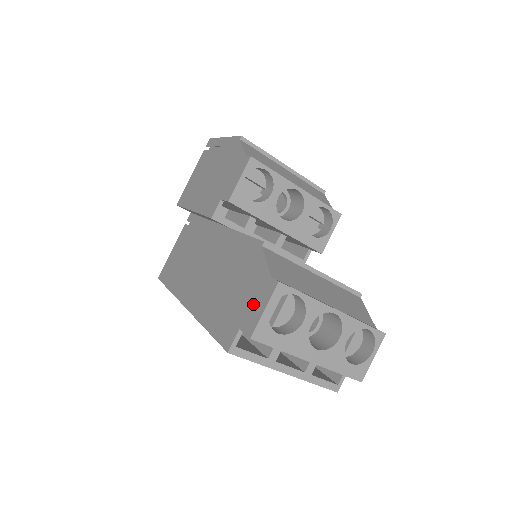
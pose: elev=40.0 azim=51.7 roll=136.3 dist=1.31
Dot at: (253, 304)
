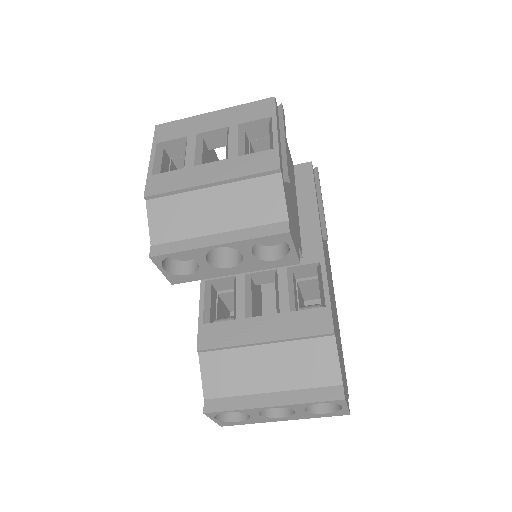
Dot at: occluded
